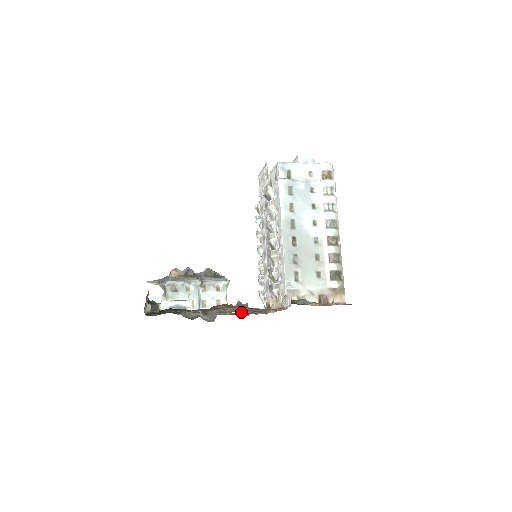
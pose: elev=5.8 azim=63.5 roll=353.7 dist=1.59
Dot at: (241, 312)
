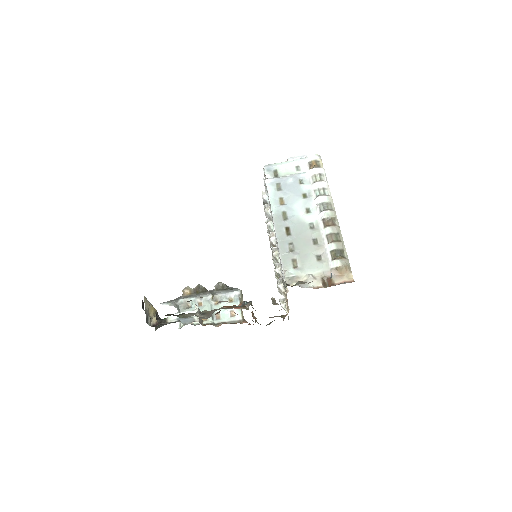
Dot at: occluded
